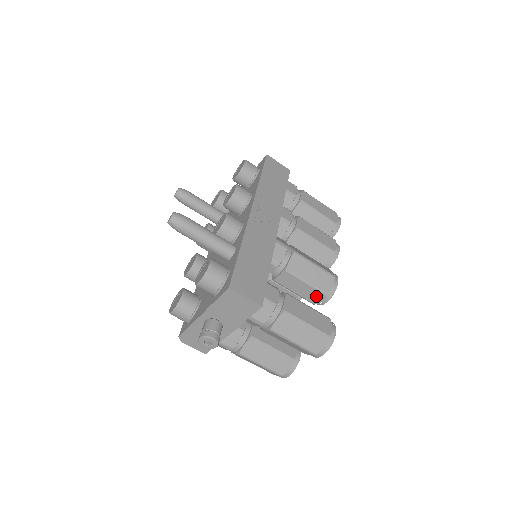
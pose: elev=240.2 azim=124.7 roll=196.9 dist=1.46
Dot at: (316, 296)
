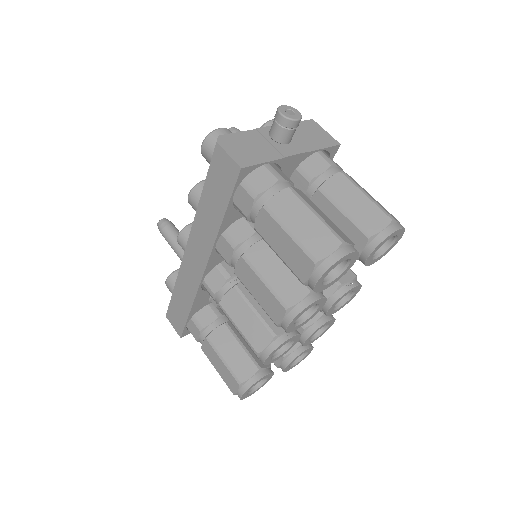
Dot at: occluded
